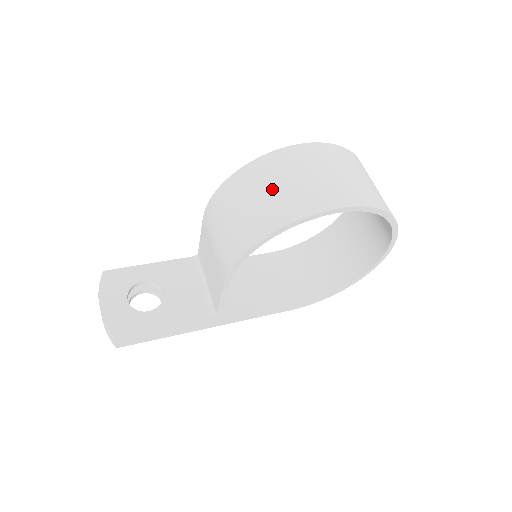
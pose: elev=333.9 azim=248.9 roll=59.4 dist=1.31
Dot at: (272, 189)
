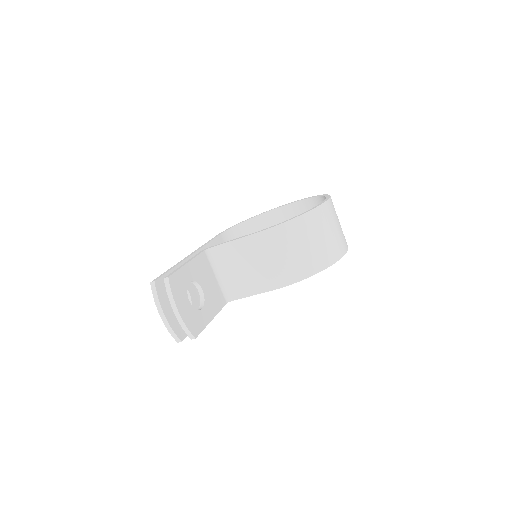
Dot at: (324, 236)
